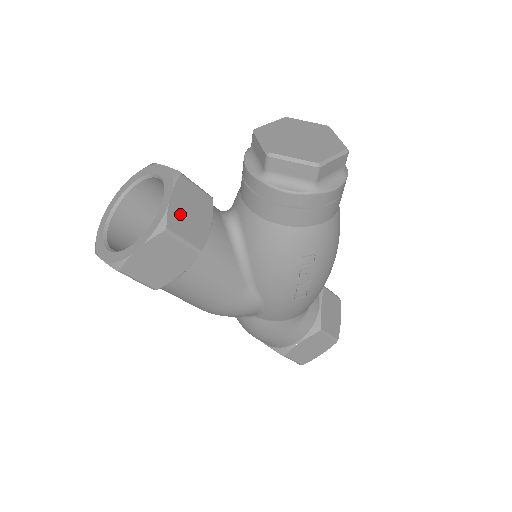
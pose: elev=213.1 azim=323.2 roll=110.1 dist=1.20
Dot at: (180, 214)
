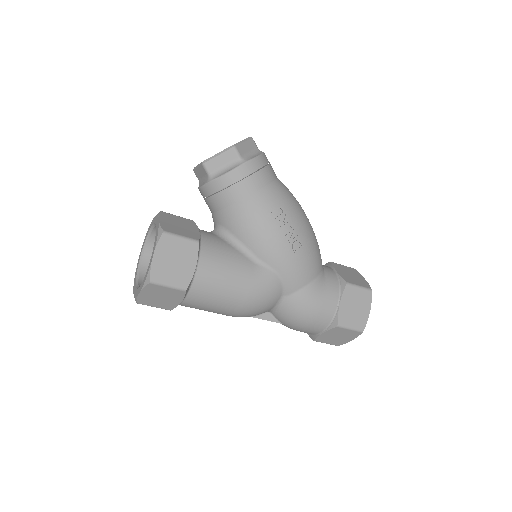
Dot at: (170, 226)
